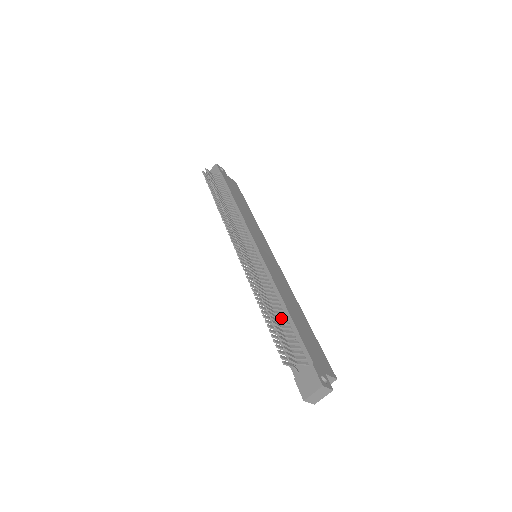
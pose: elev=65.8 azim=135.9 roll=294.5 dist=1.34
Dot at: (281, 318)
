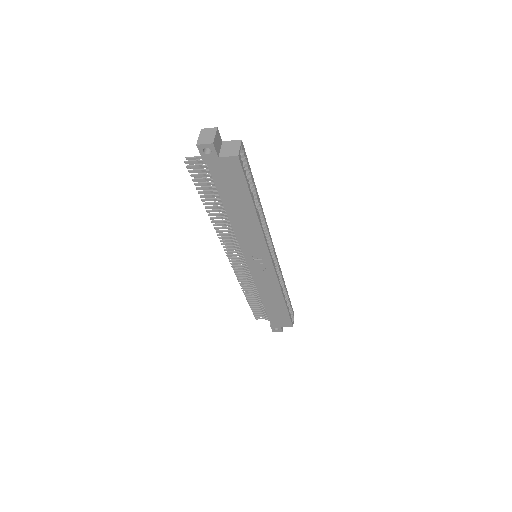
Dot at: occluded
